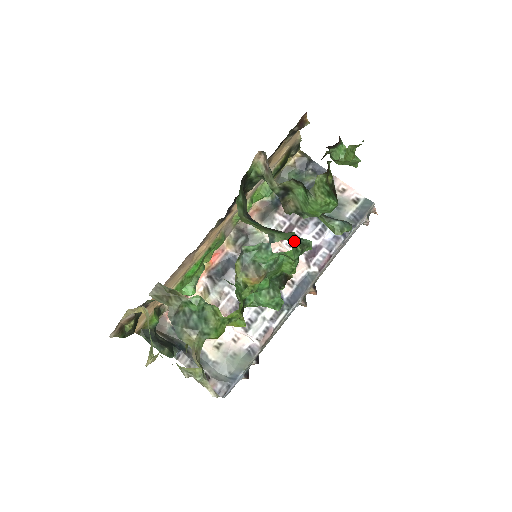
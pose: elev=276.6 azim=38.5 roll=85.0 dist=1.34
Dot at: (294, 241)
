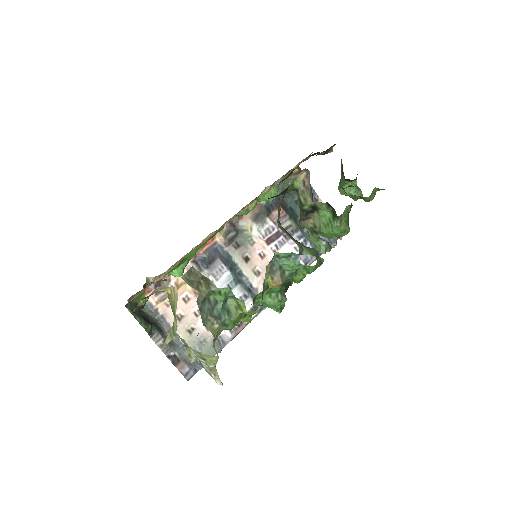
Dot at: occluded
